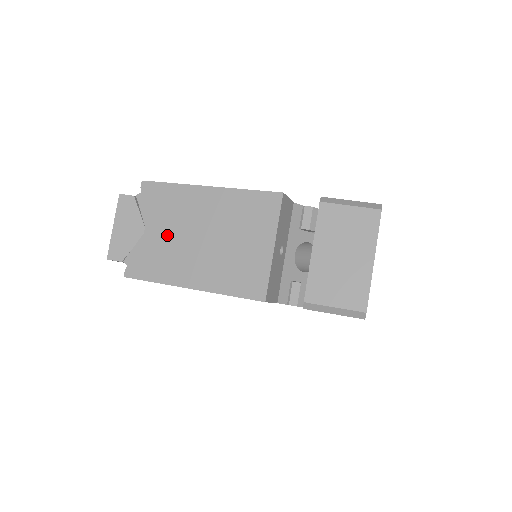
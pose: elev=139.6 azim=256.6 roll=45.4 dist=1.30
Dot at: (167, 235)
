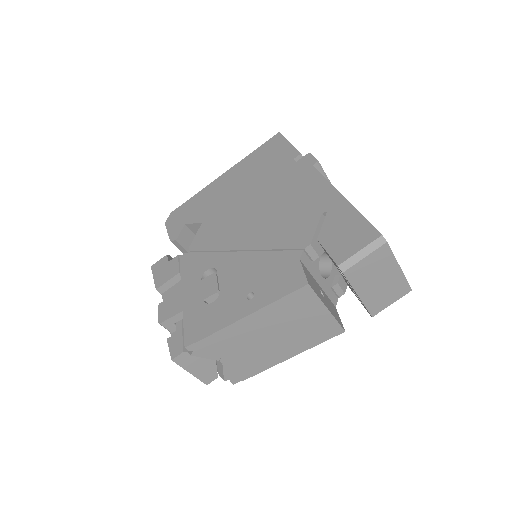
Dot at: (242, 354)
